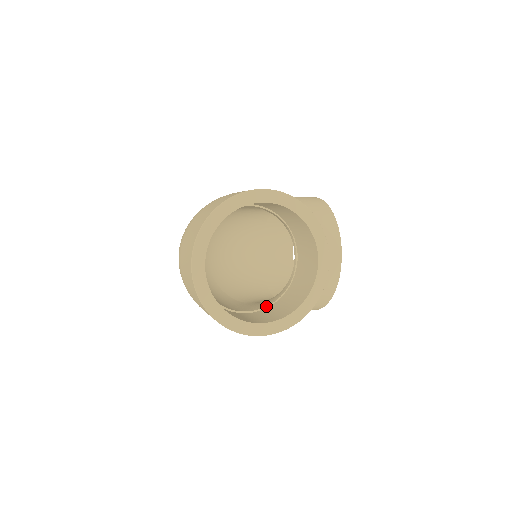
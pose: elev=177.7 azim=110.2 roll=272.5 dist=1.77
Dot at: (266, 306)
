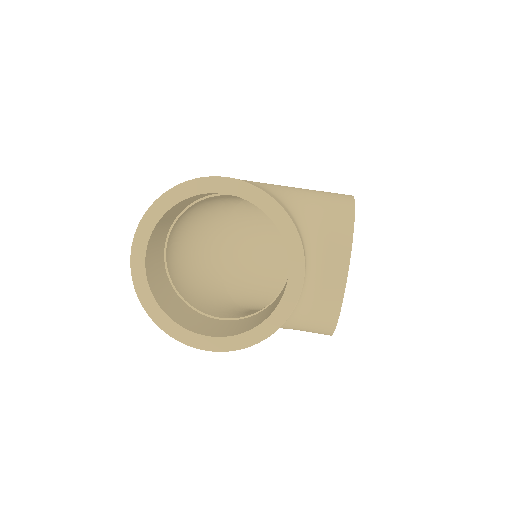
Dot at: (242, 316)
